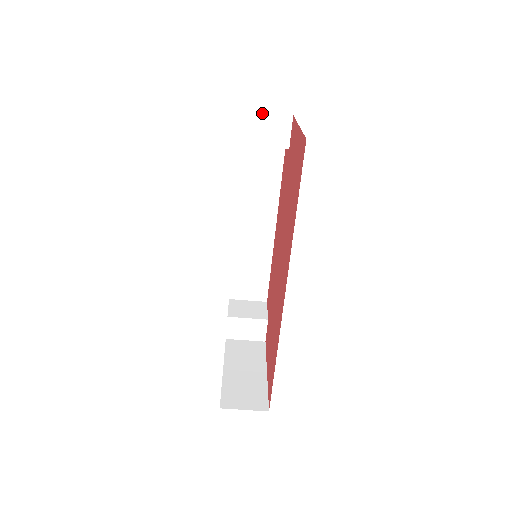
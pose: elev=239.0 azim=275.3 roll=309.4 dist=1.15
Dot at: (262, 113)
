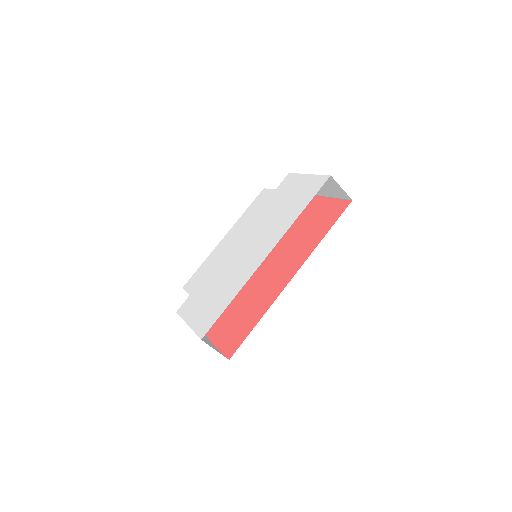
Dot at: occluded
